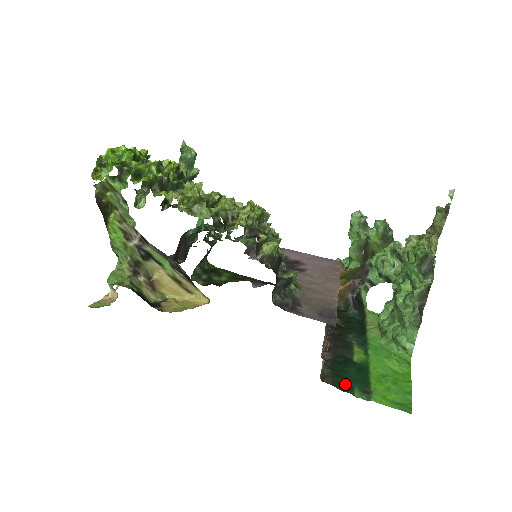
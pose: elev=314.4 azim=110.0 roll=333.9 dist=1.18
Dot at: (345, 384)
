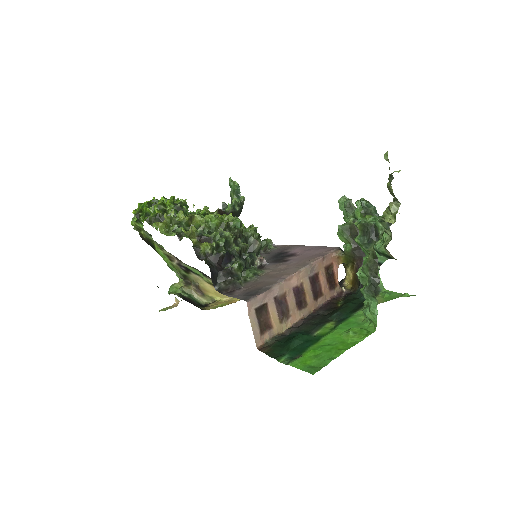
Dot at: (279, 352)
